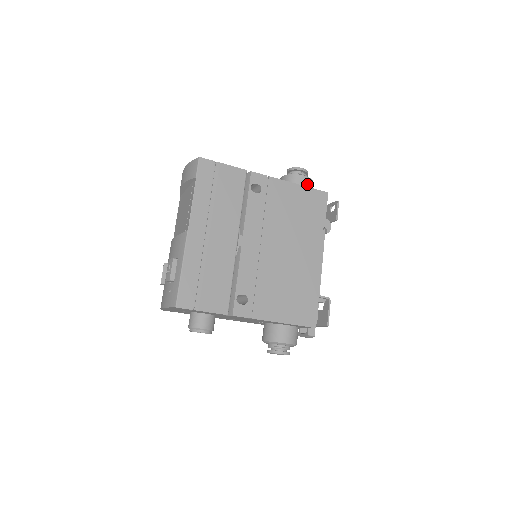
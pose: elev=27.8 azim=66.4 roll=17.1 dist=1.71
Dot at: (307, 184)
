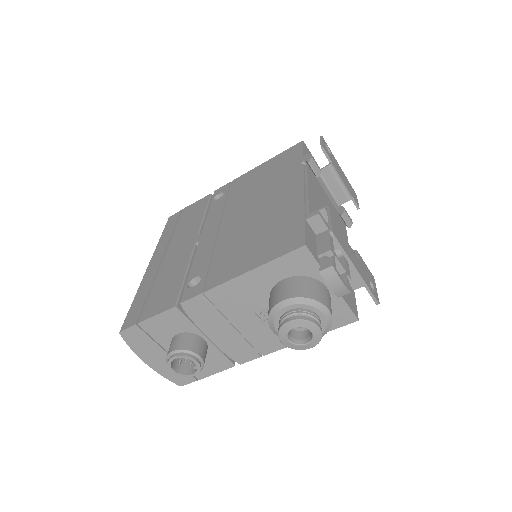
Dot at: occluded
